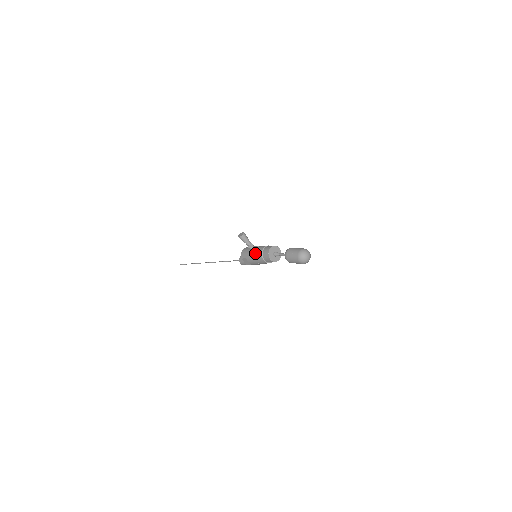
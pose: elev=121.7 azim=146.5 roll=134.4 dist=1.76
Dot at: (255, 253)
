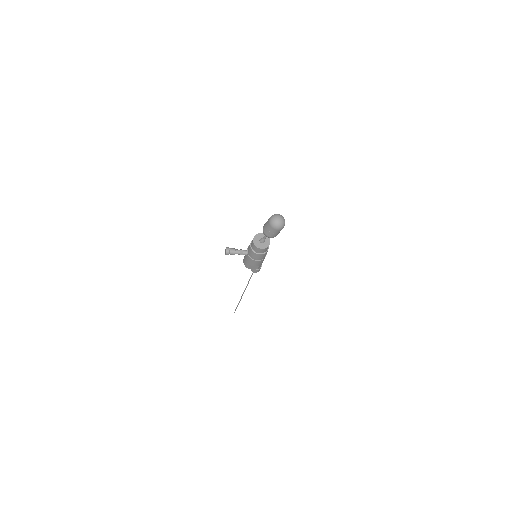
Dot at: (249, 255)
